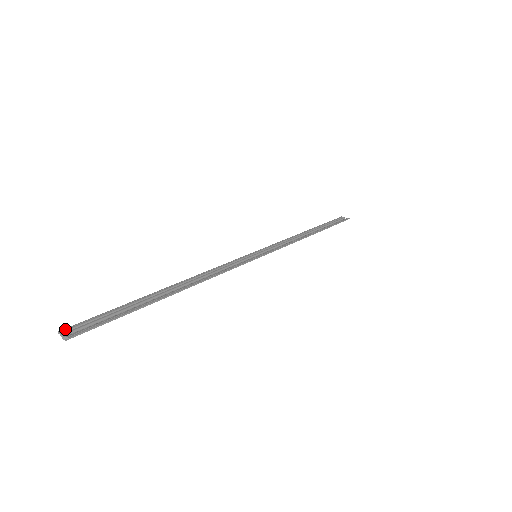
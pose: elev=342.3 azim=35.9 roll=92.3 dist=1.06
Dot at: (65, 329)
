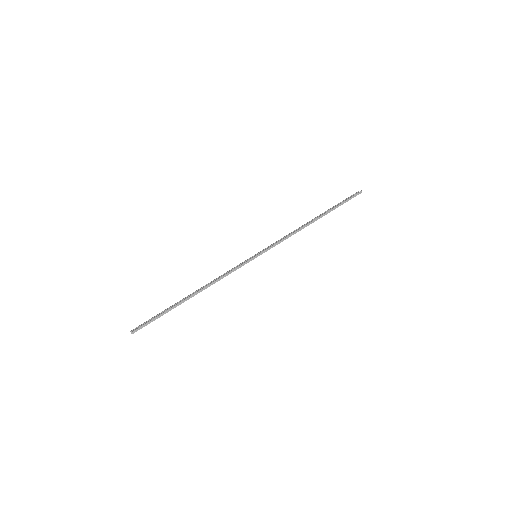
Dot at: (133, 329)
